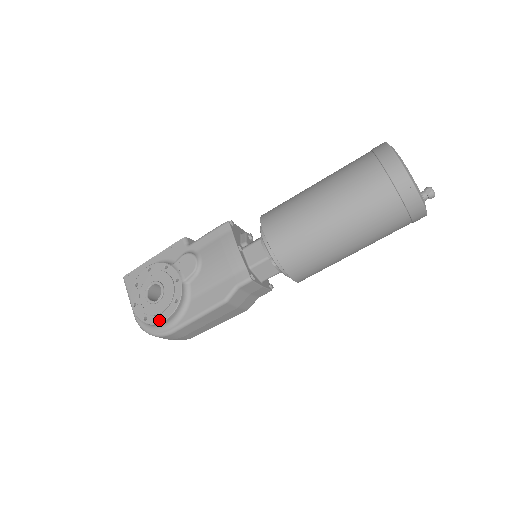
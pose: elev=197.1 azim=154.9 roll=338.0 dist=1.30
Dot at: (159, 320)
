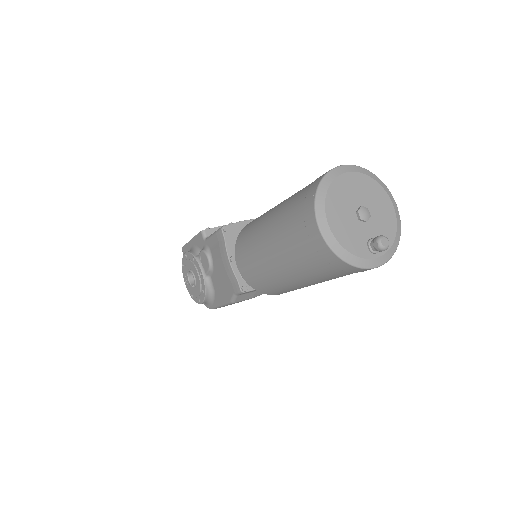
Dot at: (198, 302)
